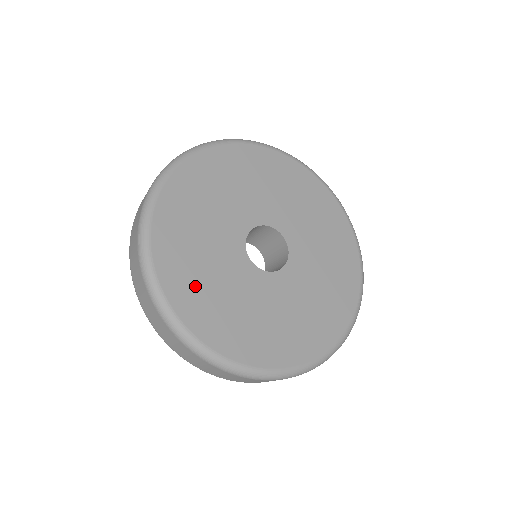
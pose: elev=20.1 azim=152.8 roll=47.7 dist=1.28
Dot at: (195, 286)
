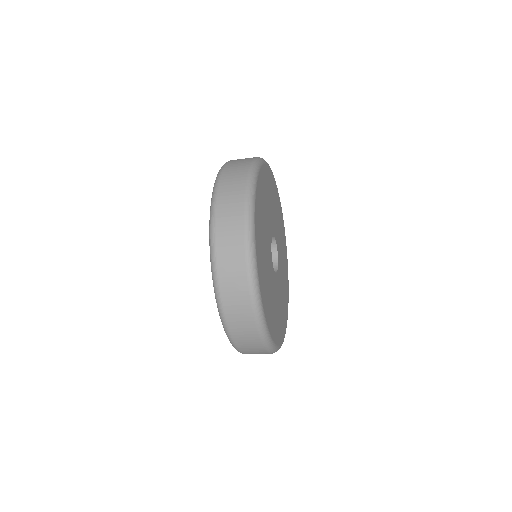
Dot at: (276, 322)
